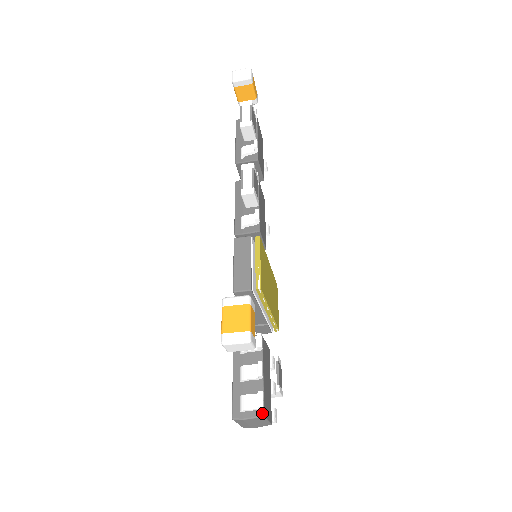
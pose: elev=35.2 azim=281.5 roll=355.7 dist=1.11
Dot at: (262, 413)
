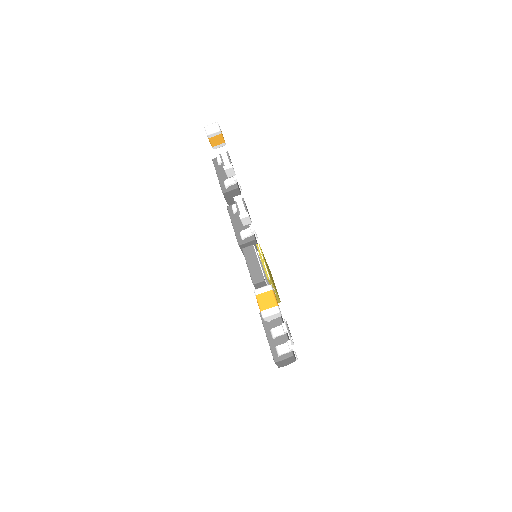
Dot at: (292, 354)
